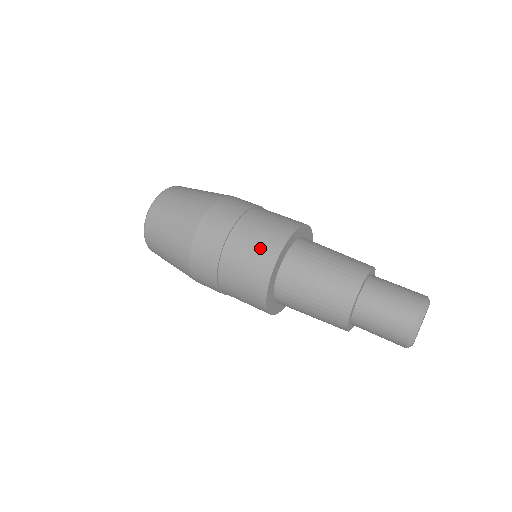
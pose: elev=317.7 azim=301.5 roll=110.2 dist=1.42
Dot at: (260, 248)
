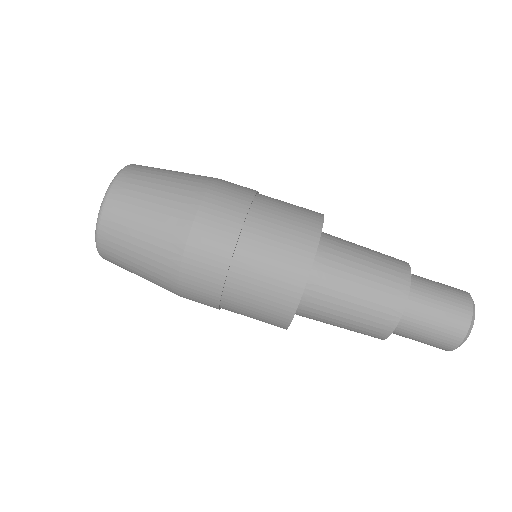
Dot at: (289, 245)
